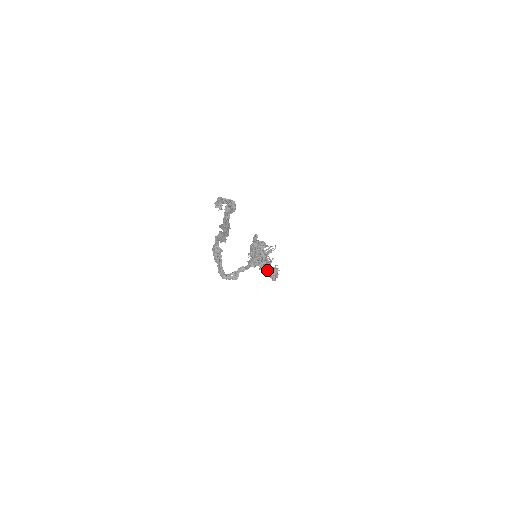
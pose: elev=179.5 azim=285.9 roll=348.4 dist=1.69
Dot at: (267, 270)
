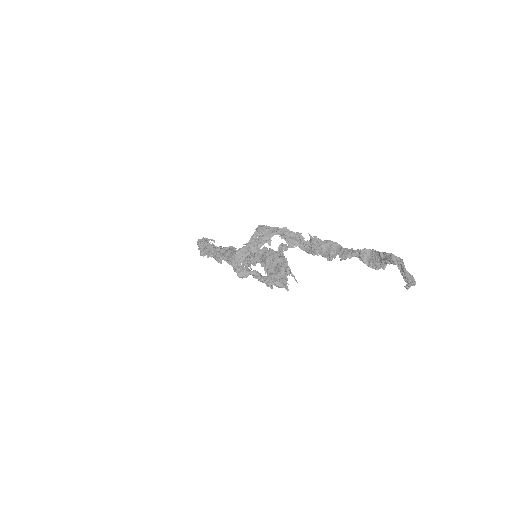
Dot at: occluded
